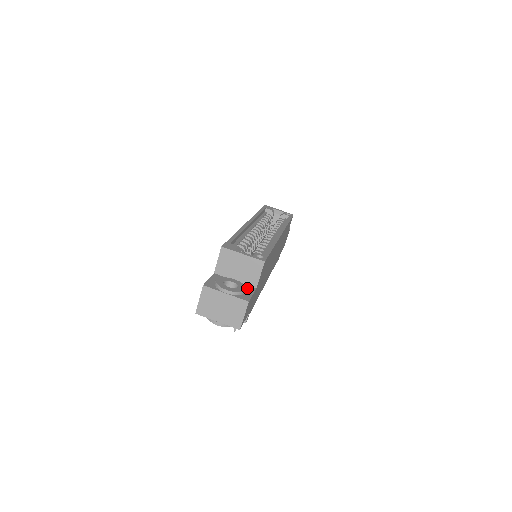
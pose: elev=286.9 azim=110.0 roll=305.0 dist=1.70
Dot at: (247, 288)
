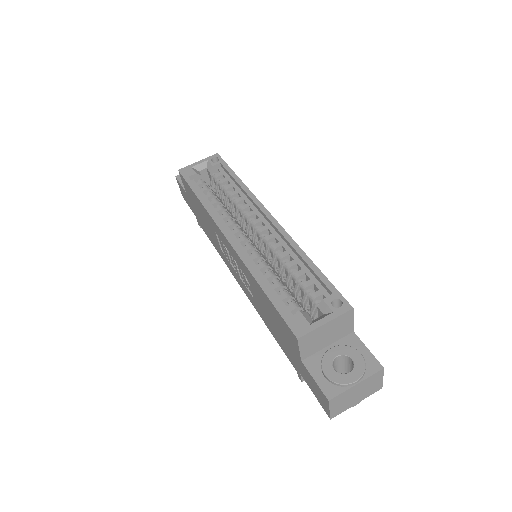
Dot at: (351, 344)
